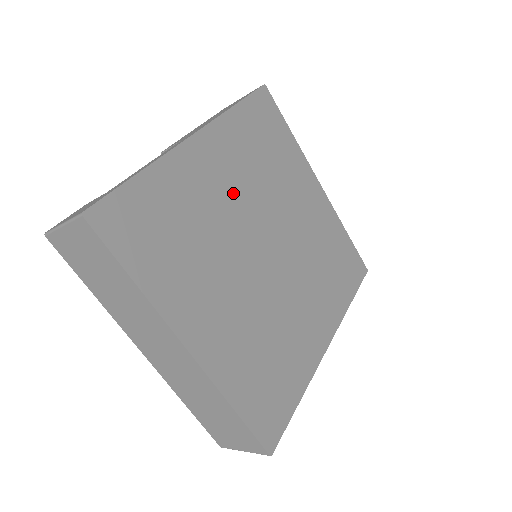
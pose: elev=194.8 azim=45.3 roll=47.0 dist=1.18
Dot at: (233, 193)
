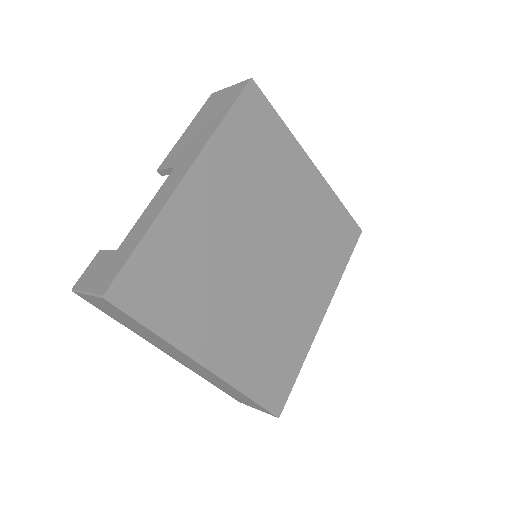
Dot at: (230, 215)
